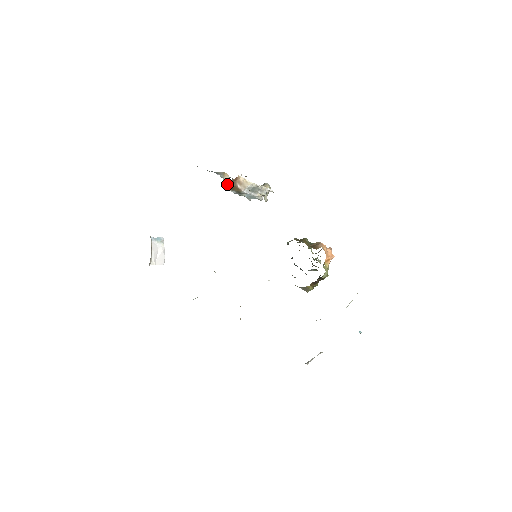
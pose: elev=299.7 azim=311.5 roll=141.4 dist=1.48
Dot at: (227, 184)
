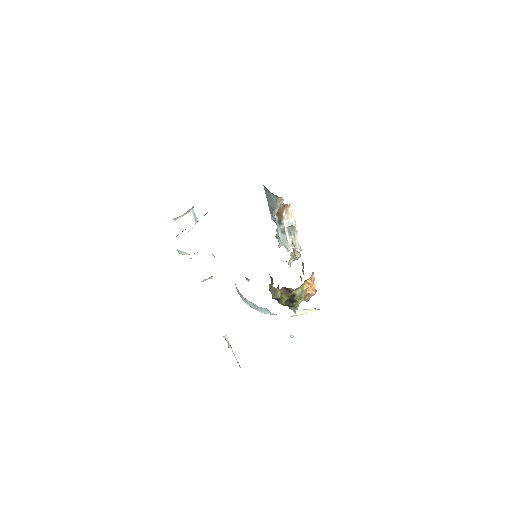
Dot at: (277, 209)
